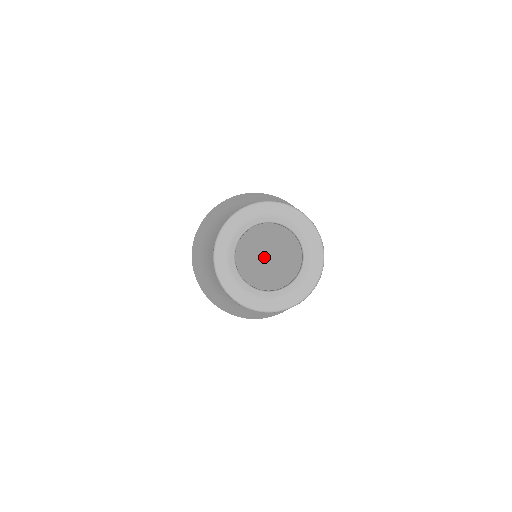
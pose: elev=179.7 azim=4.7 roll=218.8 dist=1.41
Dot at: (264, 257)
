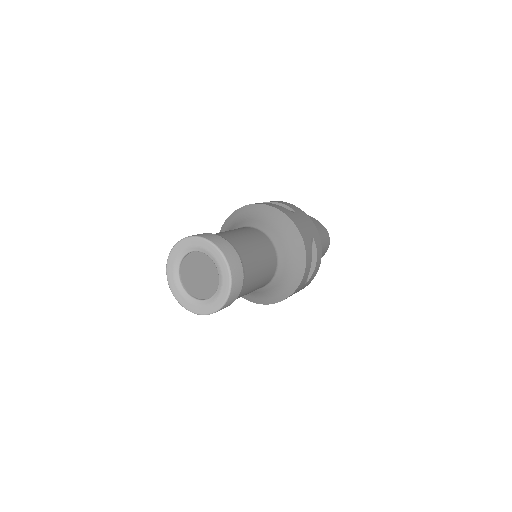
Dot at: (197, 275)
